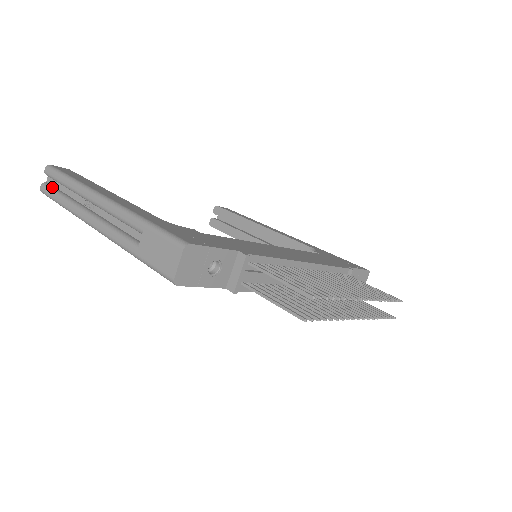
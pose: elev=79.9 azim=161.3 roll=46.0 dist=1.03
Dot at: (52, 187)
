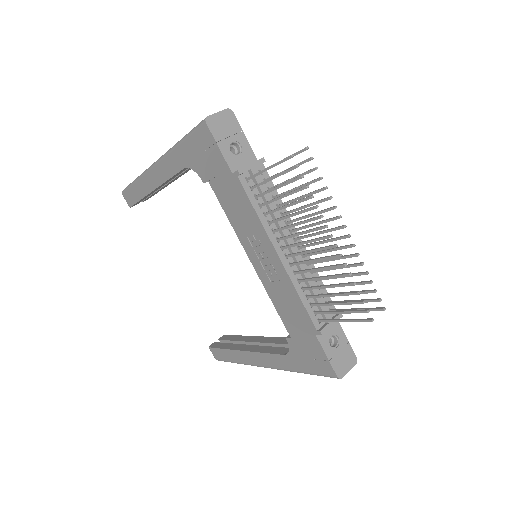
Dot at: occluded
